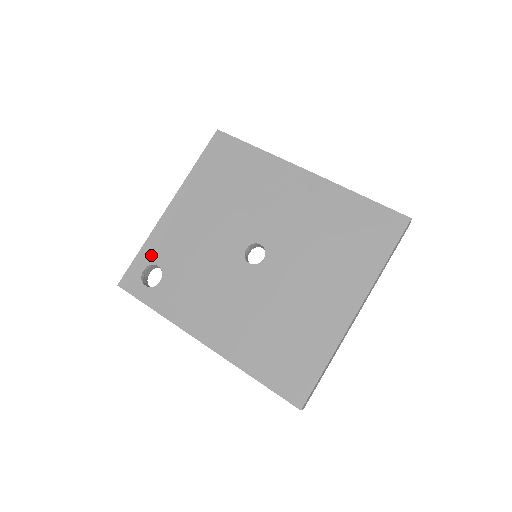
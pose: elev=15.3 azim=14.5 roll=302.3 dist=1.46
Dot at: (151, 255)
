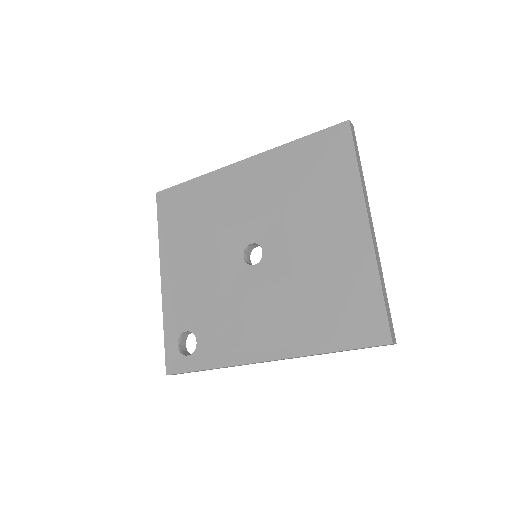
Dot at: (175, 328)
